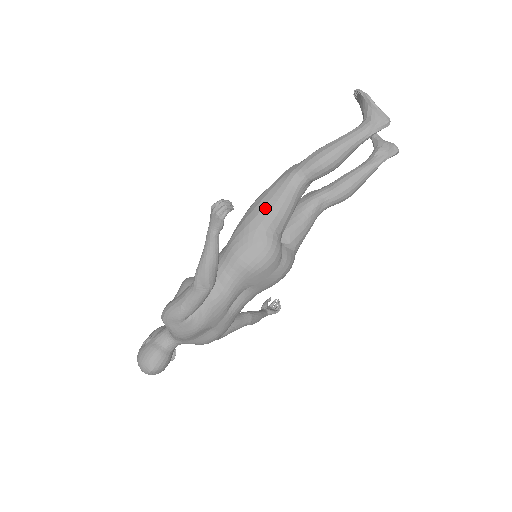
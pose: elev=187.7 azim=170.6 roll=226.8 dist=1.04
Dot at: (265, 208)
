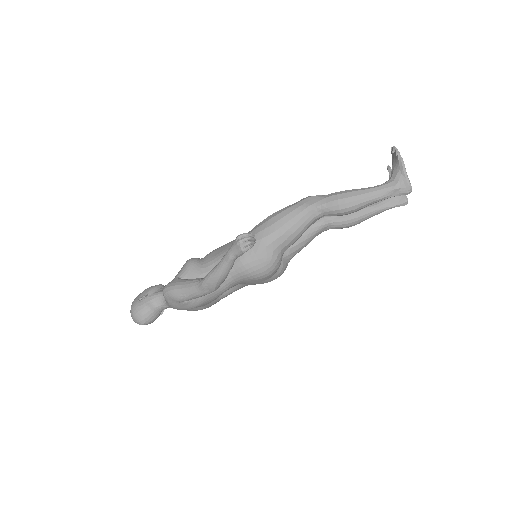
Dot at: (279, 230)
